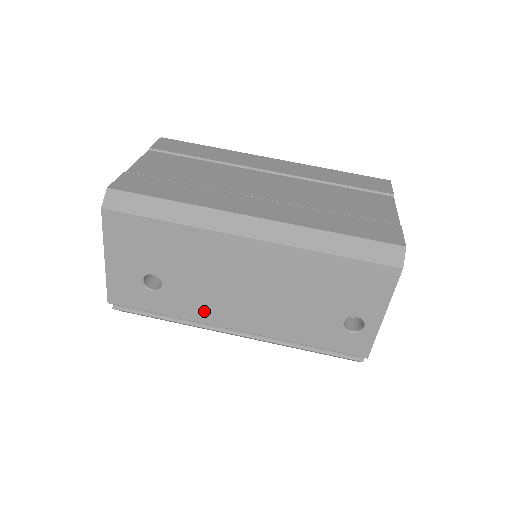
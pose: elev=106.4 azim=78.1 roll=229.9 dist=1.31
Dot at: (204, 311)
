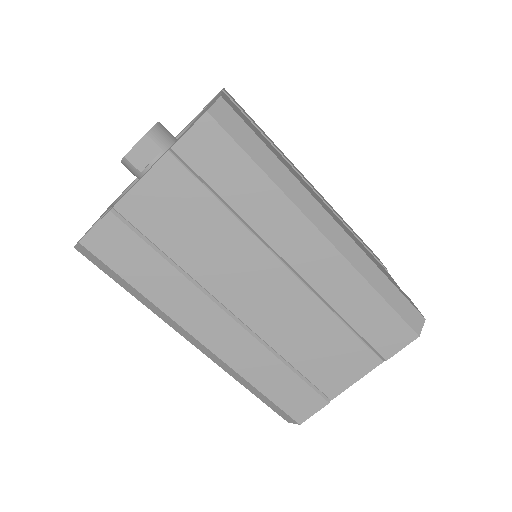
Dot at: occluded
